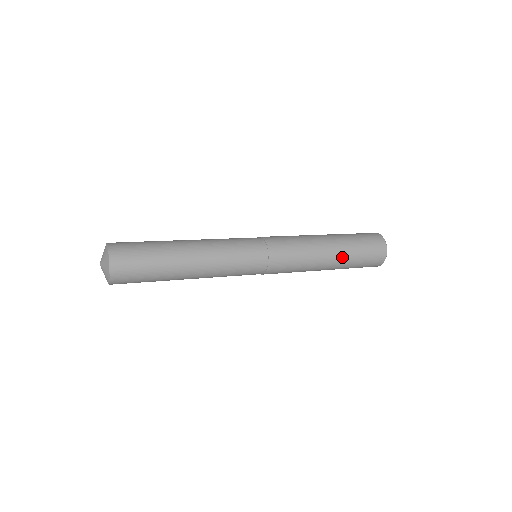
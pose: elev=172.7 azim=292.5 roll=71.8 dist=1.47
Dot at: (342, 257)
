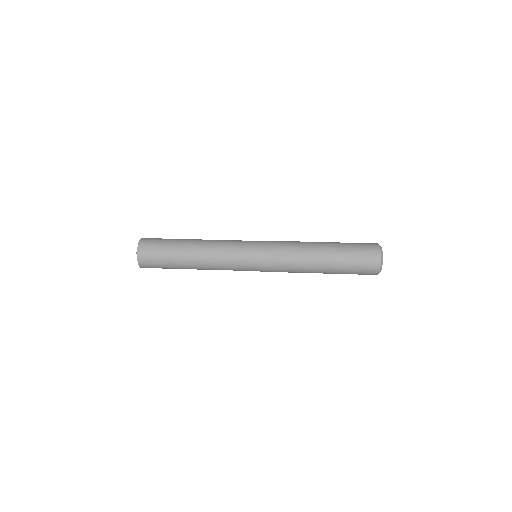
Dot at: (329, 273)
